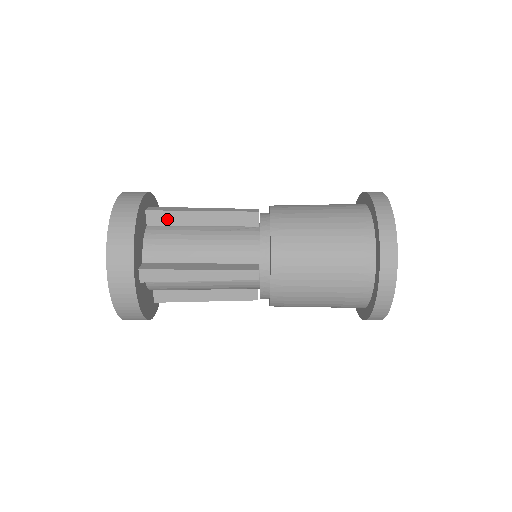
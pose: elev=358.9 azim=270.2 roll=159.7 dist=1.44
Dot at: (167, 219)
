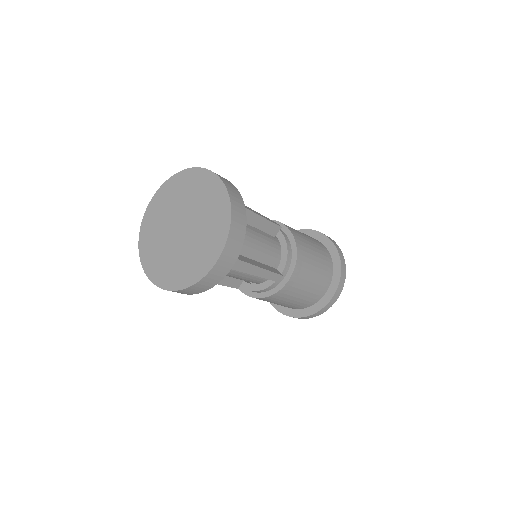
Dot at: occluded
